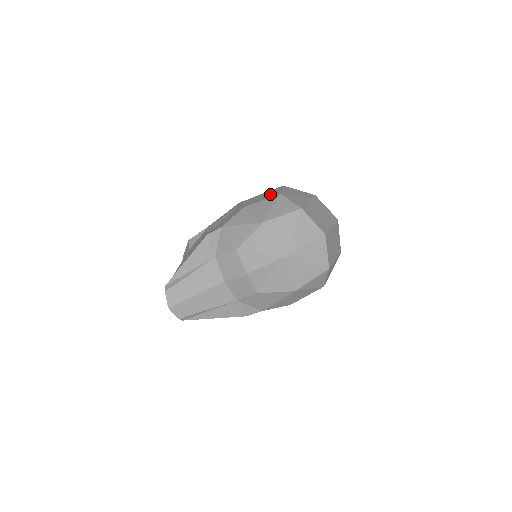
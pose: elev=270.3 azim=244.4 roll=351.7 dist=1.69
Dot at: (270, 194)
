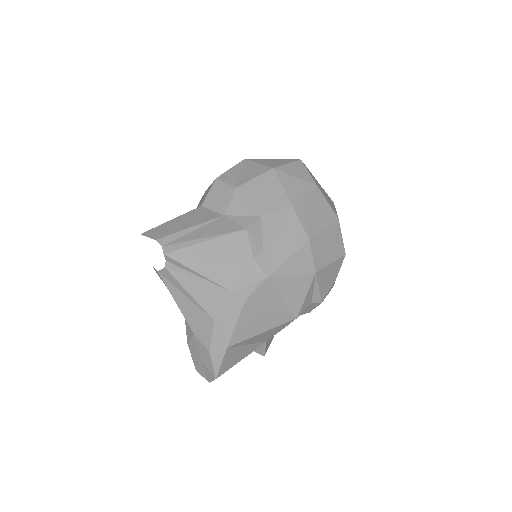
Dot at: occluded
